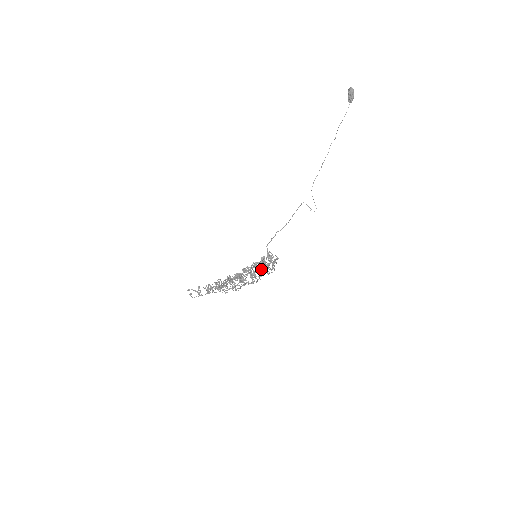
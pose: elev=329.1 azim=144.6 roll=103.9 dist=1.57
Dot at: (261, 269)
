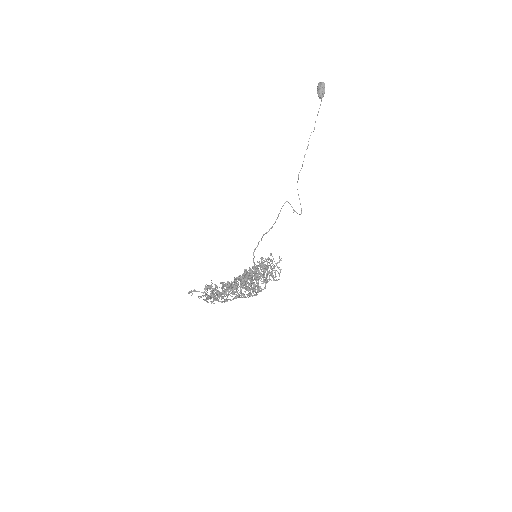
Dot at: occluded
